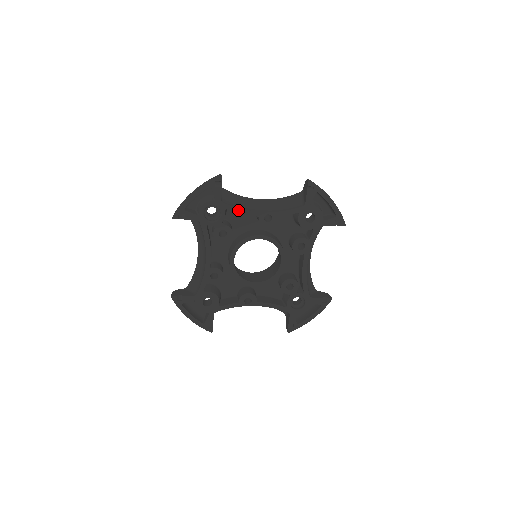
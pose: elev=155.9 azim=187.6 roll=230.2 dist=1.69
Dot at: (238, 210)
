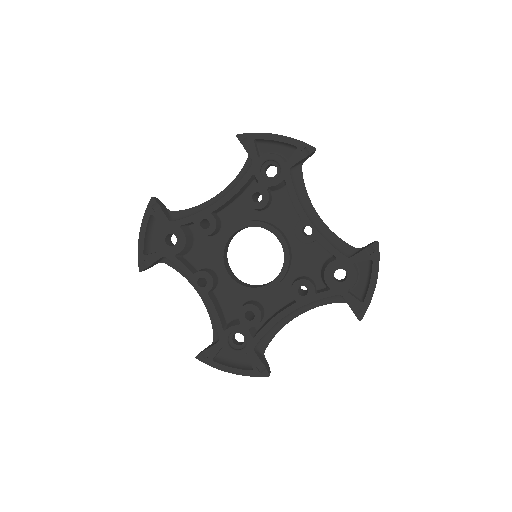
Dot at: (293, 193)
